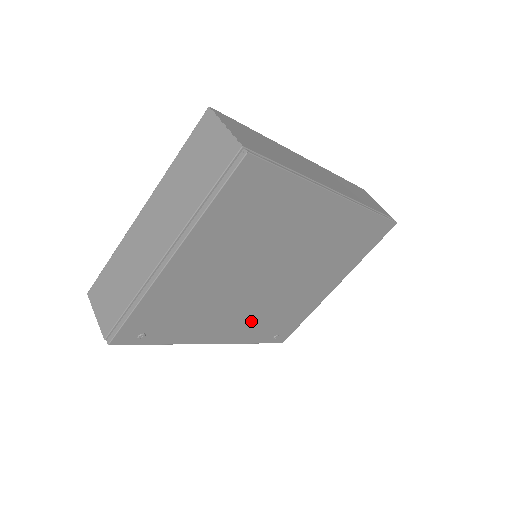
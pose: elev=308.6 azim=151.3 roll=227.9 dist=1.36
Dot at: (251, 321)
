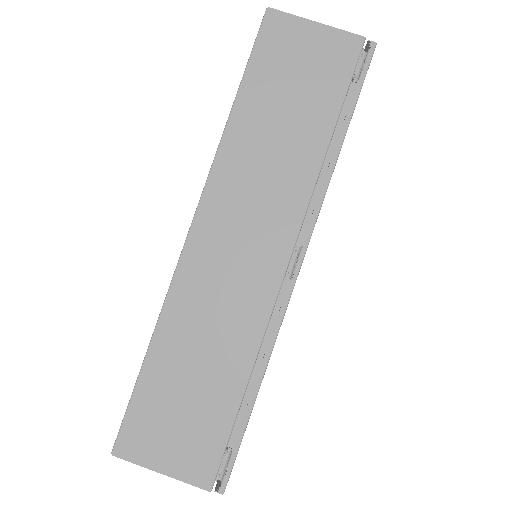
Dot at: occluded
